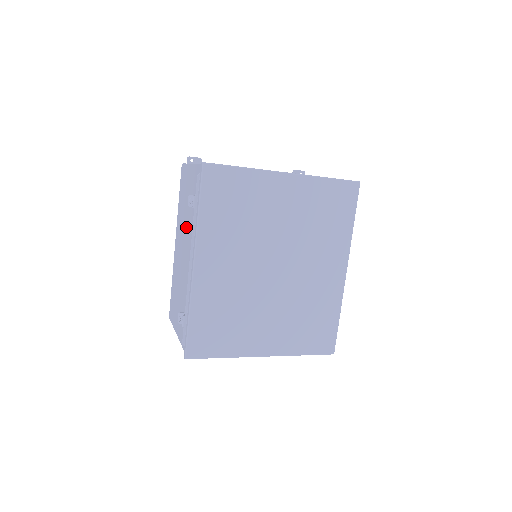
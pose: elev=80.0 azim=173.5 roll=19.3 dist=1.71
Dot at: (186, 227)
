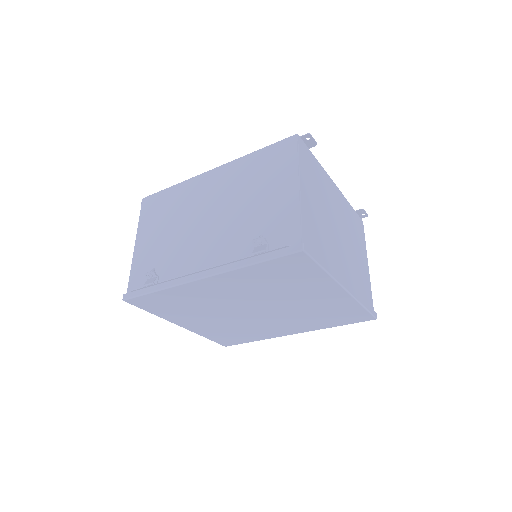
Dot at: (233, 213)
